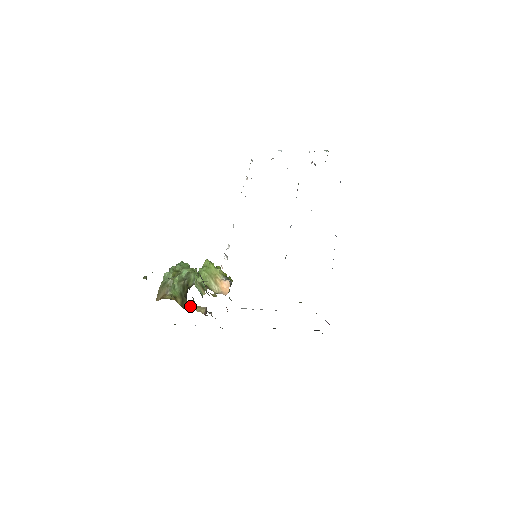
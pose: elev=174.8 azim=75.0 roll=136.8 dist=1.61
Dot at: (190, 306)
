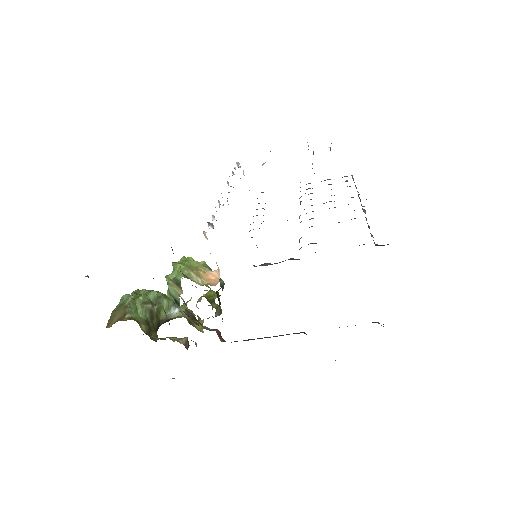
Dot at: (161, 338)
